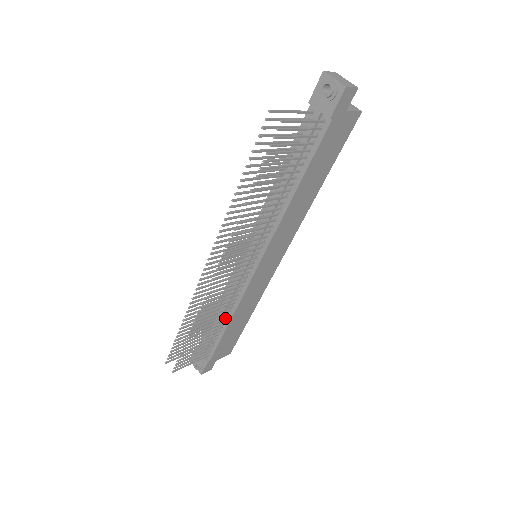
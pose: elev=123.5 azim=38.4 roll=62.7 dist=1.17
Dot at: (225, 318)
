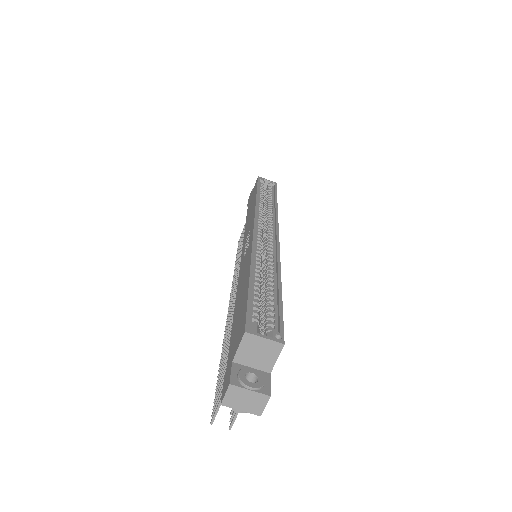
Dot at: occluded
